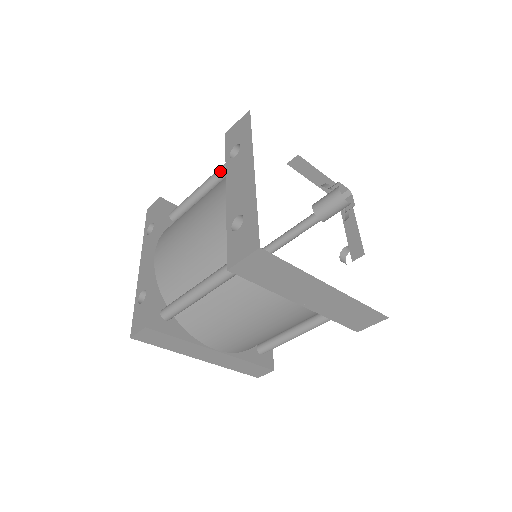
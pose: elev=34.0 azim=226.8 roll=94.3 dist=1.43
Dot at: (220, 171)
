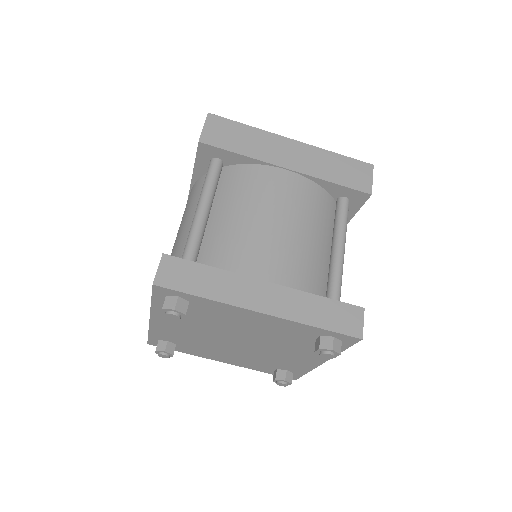
Dot at: occluded
